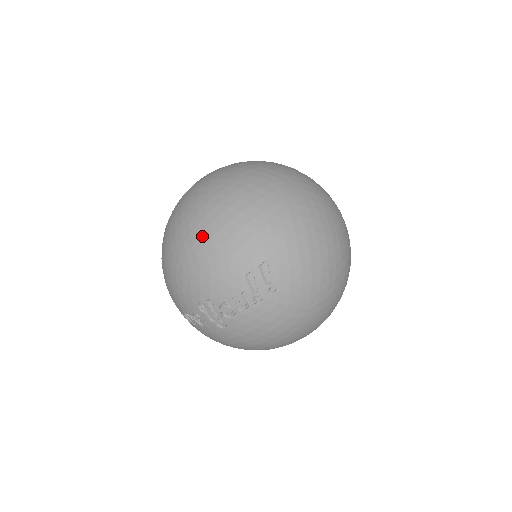
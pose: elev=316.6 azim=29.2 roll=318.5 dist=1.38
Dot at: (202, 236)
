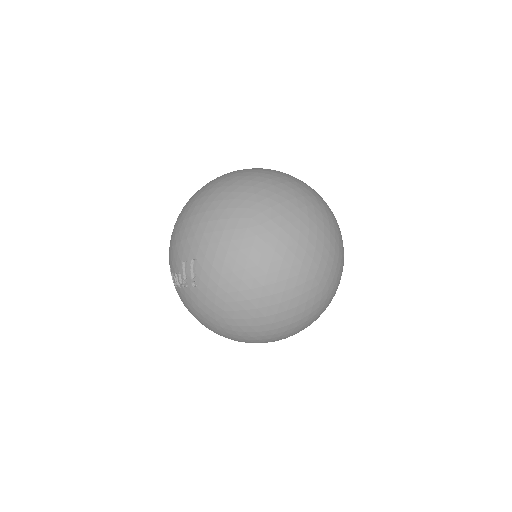
Dot at: (182, 216)
